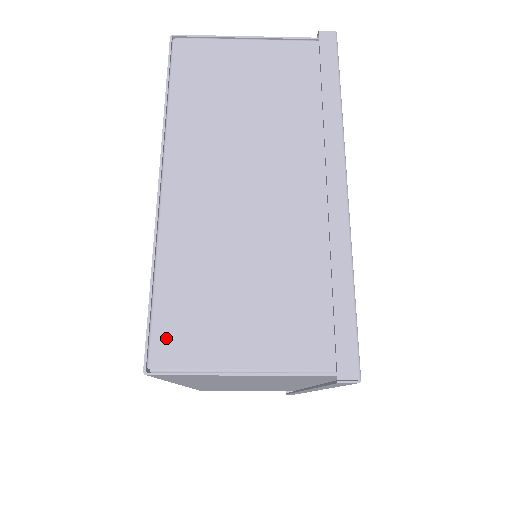
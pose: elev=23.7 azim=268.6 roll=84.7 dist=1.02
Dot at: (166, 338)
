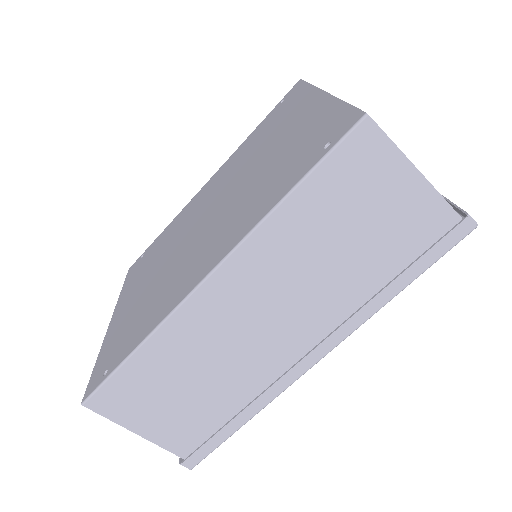
Dot at: occluded
